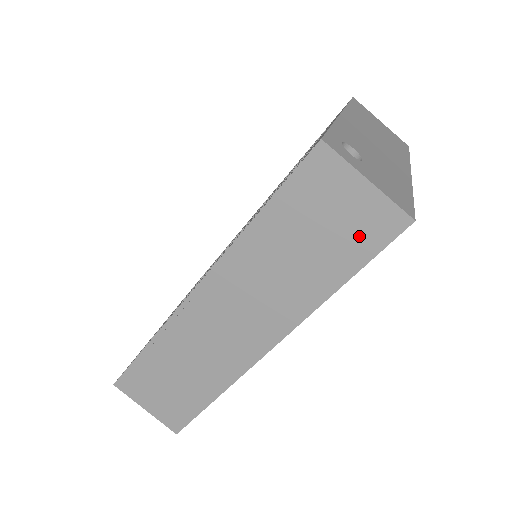
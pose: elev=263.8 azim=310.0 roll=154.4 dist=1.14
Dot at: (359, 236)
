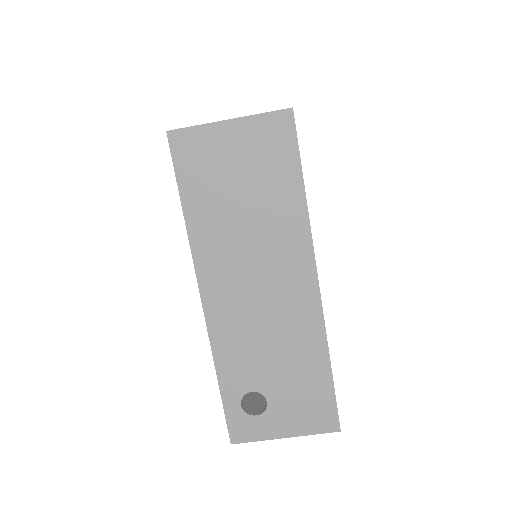
Dot at: occluded
